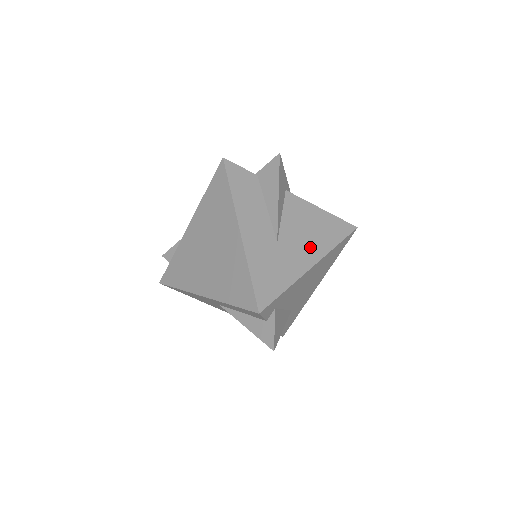
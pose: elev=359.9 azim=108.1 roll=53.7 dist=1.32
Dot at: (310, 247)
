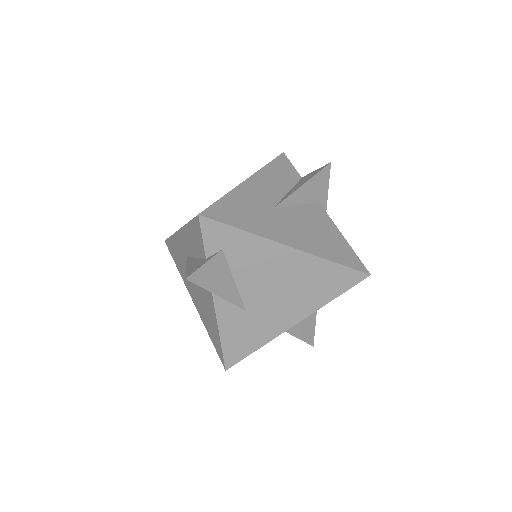
Dot at: (302, 237)
